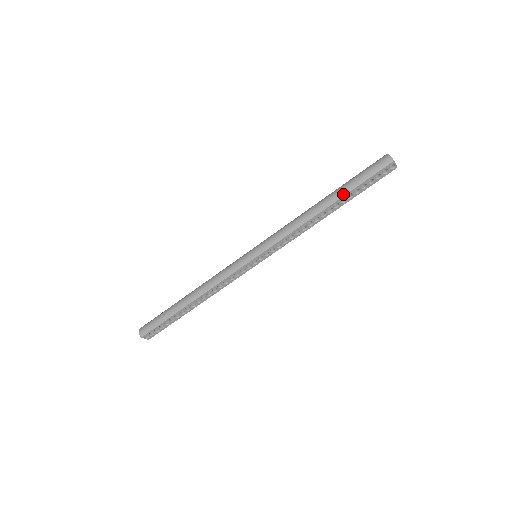
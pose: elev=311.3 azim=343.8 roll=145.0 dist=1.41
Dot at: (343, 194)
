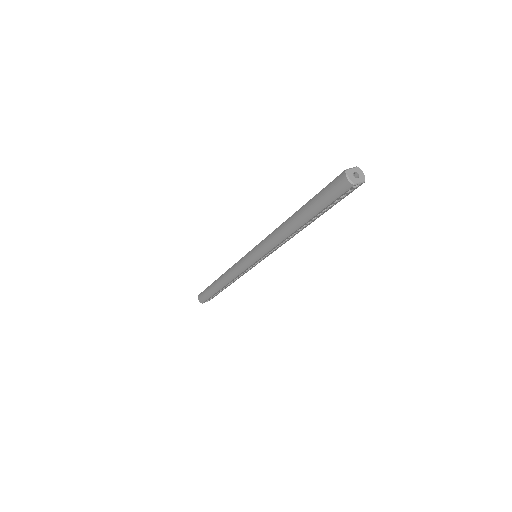
Dot at: (310, 217)
